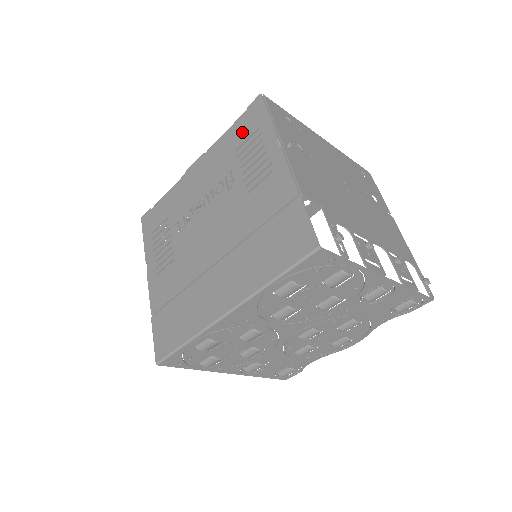
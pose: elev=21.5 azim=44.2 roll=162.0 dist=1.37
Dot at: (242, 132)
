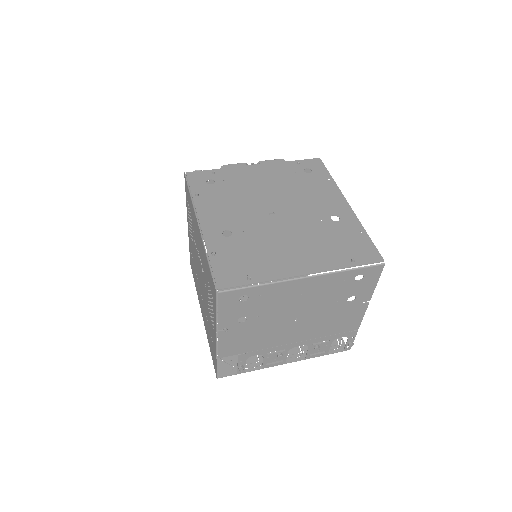
Dot at: (209, 281)
